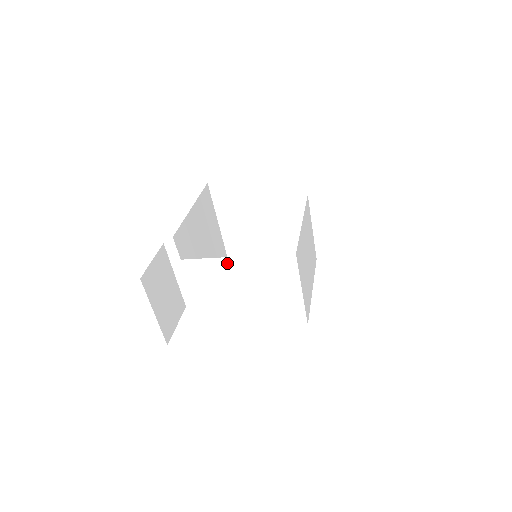
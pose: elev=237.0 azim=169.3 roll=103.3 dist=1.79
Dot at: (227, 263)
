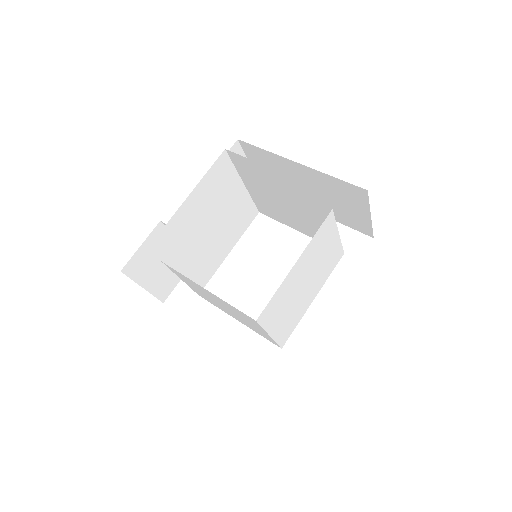
Dot at: (200, 286)
